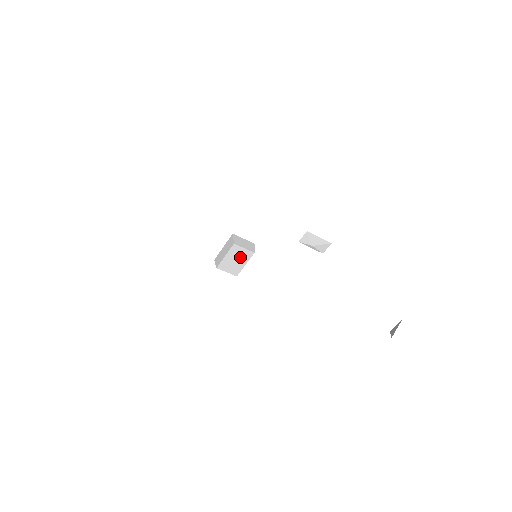
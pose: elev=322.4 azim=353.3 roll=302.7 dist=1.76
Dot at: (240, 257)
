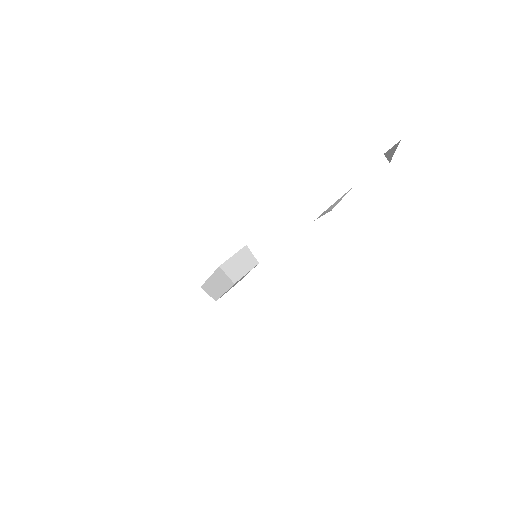
Dot at: occluded
